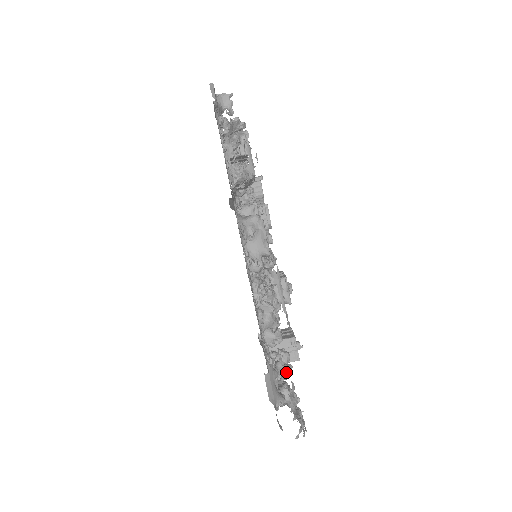
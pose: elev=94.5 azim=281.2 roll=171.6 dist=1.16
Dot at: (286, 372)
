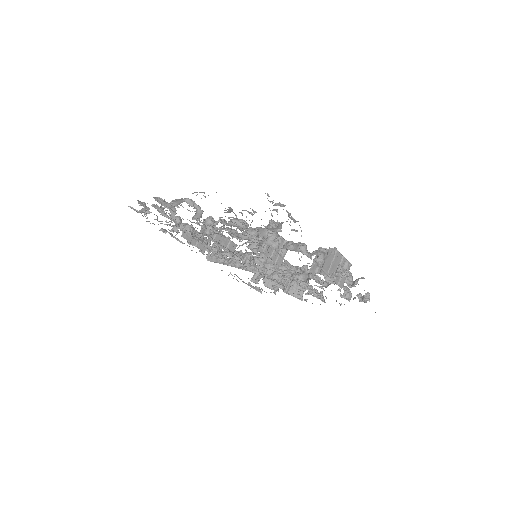
Dot at: (269, 221)
